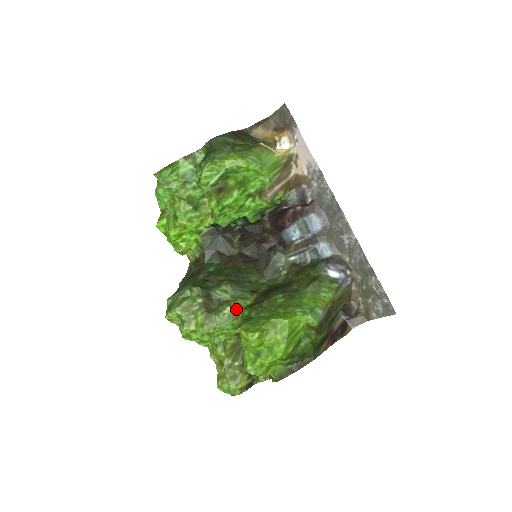
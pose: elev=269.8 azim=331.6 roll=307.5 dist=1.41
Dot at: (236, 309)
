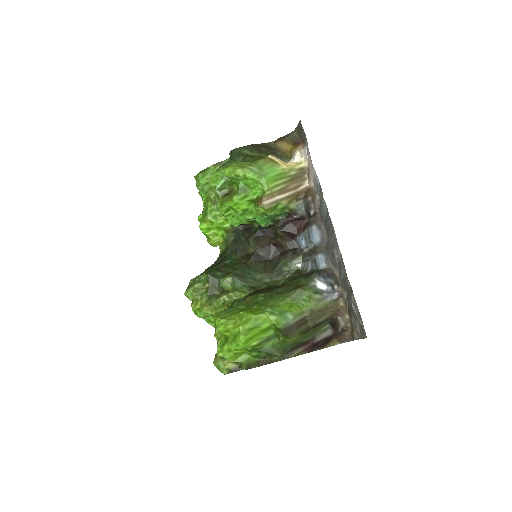
Dot at: (230, 299)
